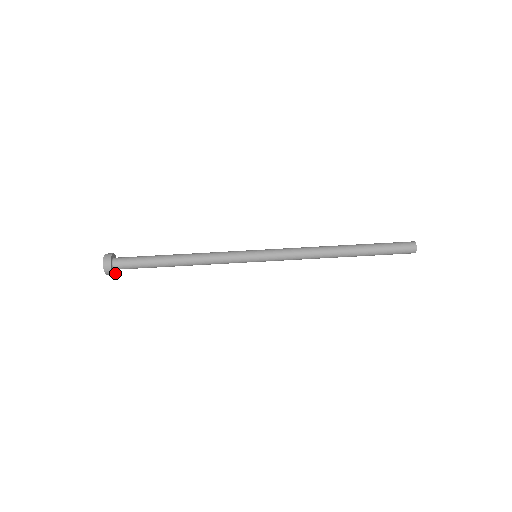
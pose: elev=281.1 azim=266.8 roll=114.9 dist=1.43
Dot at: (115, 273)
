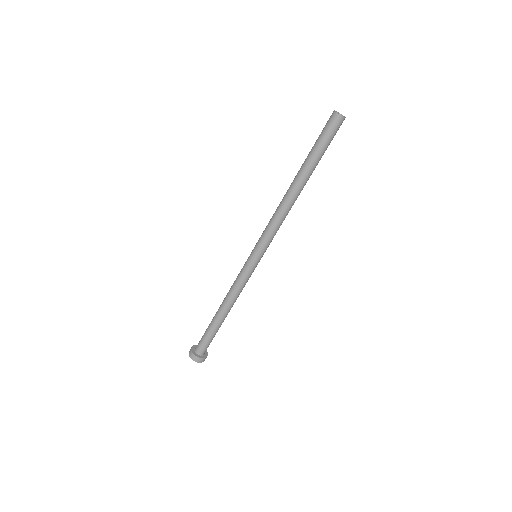
Dot at: (206, 351)
